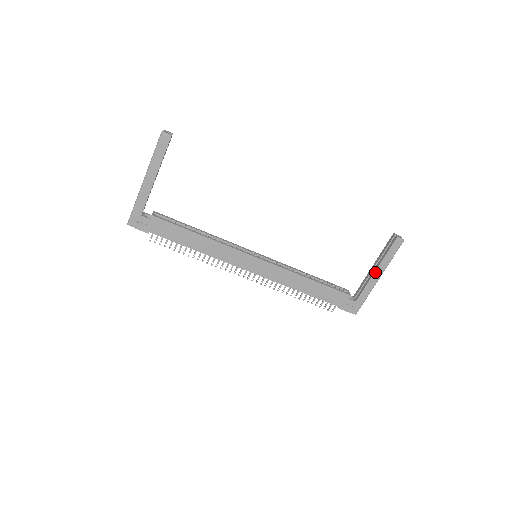
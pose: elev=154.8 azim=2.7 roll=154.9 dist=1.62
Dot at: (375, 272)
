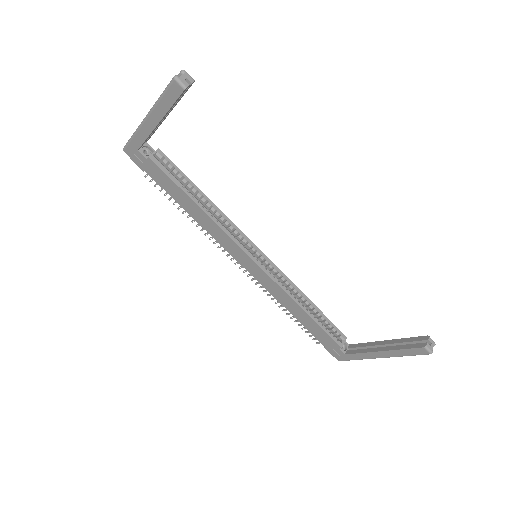
Dot at: (380, 351)
